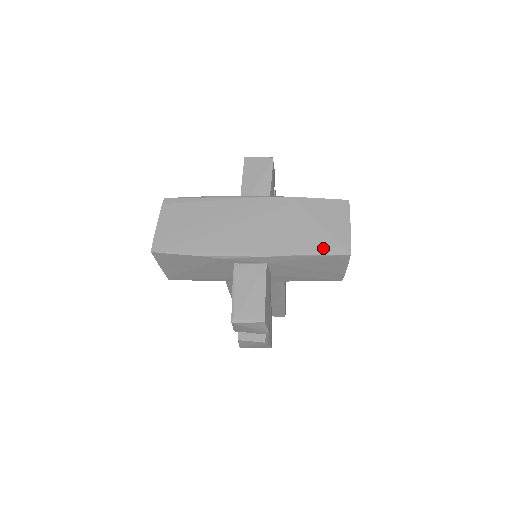
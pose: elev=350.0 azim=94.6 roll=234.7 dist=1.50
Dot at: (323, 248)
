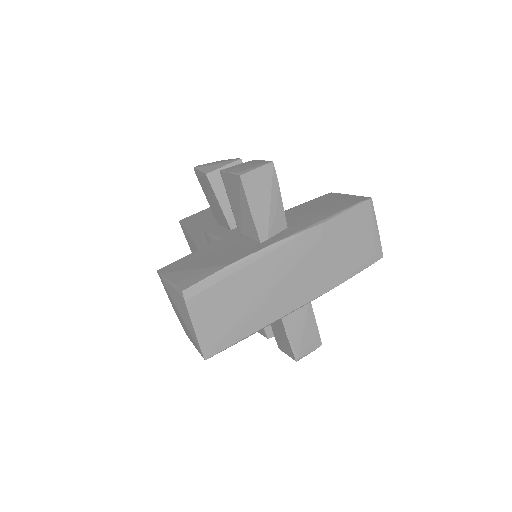
Dot at: (362, 264)
